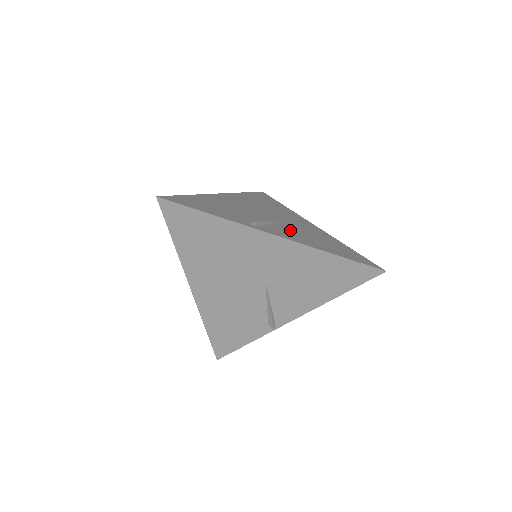
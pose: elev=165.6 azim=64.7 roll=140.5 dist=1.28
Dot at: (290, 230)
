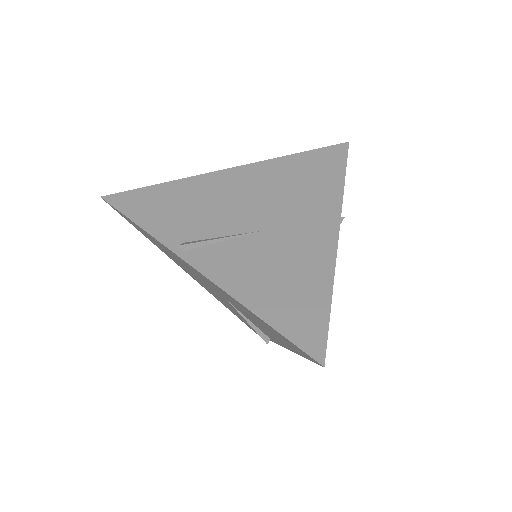
Dot at: (248, 253)
